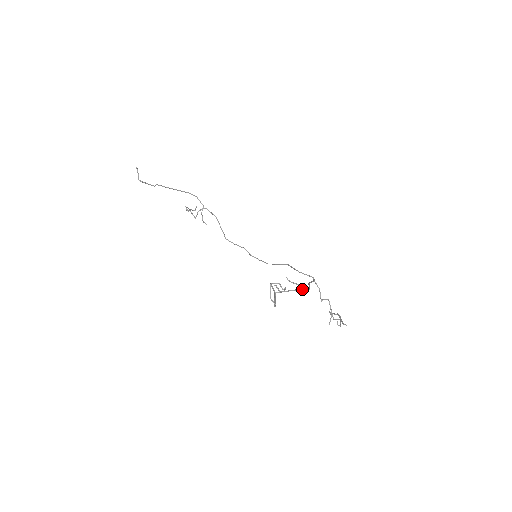
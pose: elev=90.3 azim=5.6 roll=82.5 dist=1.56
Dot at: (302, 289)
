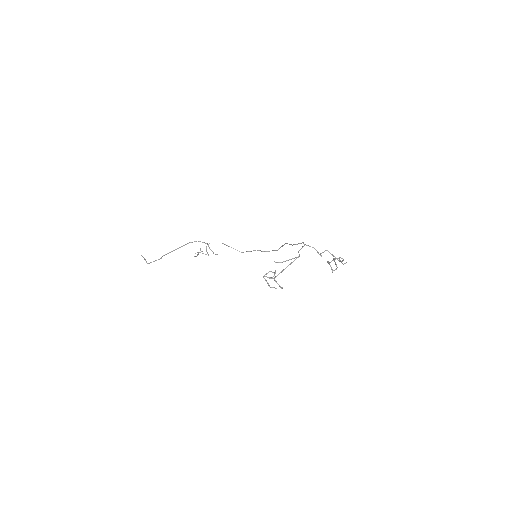
Dot at: occluded
